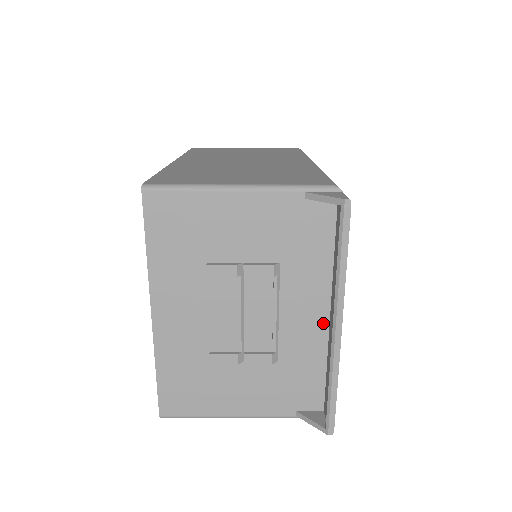
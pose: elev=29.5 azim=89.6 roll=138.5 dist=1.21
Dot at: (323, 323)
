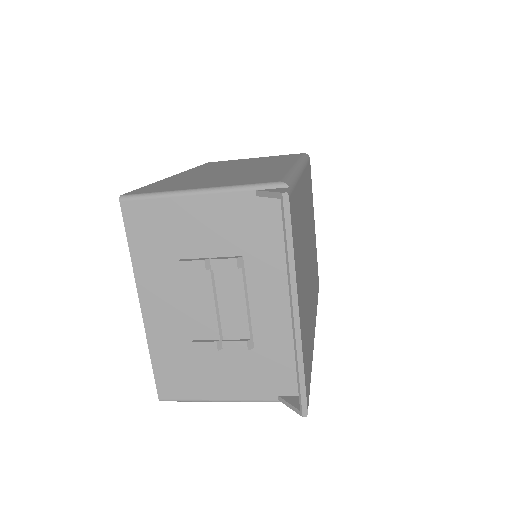
Dot at: (290, 310)
